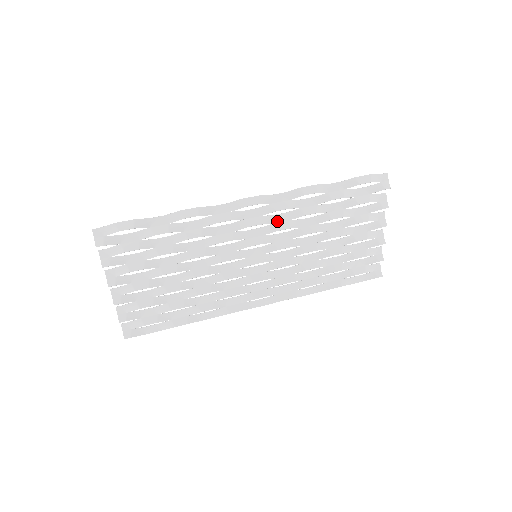
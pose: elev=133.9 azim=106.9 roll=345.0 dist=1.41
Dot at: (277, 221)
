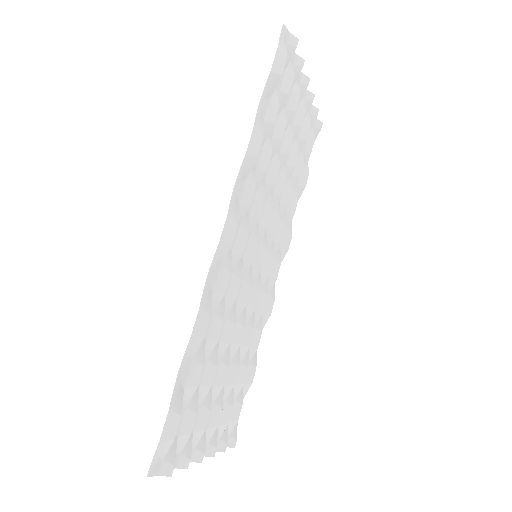
Dot at: (250, 208)
